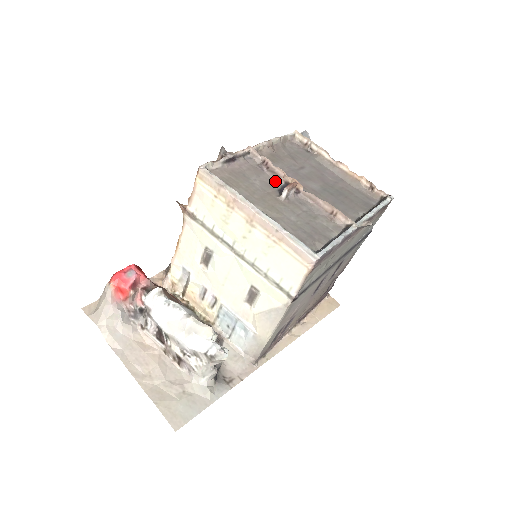
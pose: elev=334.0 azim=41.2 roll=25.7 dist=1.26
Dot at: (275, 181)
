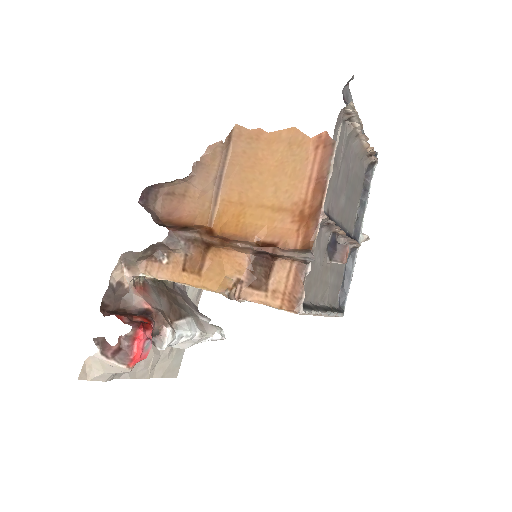
Dot at: (327, 237)
